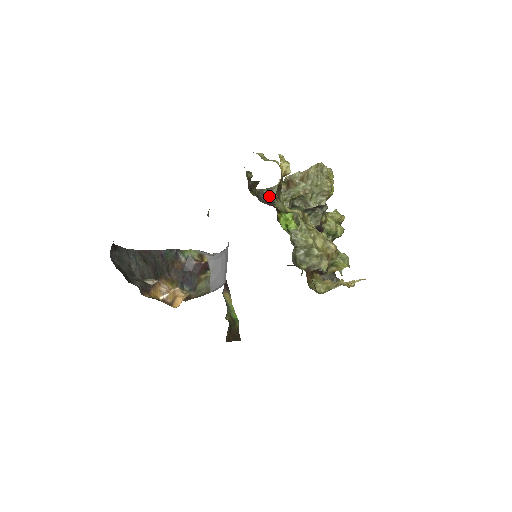
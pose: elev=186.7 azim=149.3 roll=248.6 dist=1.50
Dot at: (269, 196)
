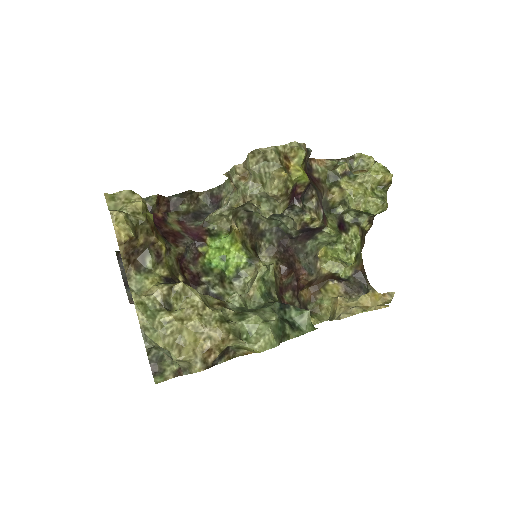
Dot at: (220, 199)
